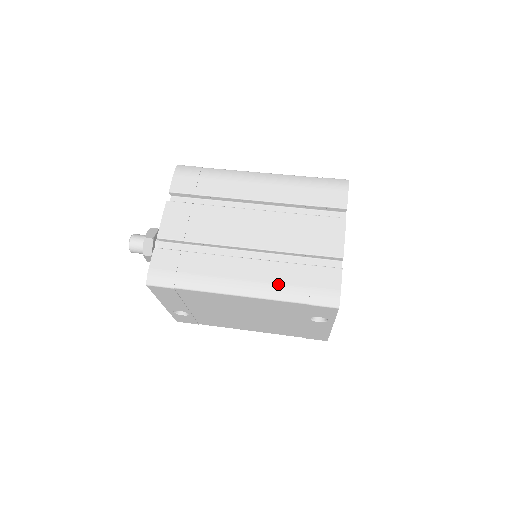
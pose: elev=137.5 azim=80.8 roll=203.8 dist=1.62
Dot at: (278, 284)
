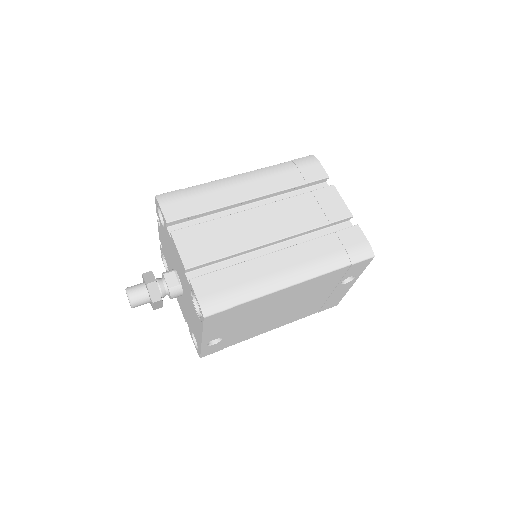
Dot at: (320, 259)
